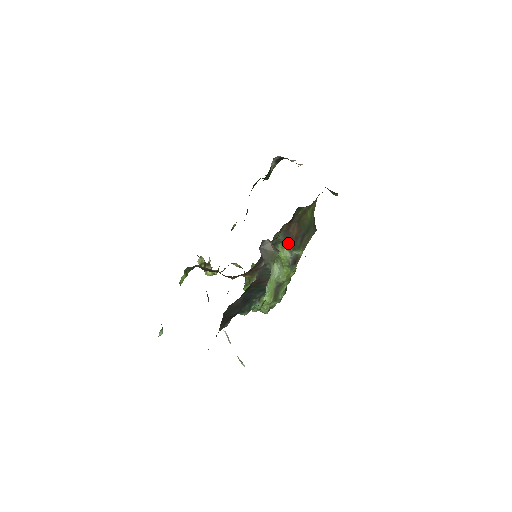
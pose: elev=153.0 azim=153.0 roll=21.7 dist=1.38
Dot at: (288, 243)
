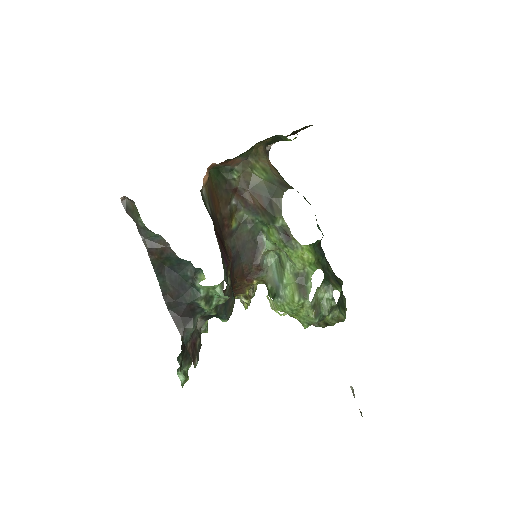
Dot at: (264, 219)
